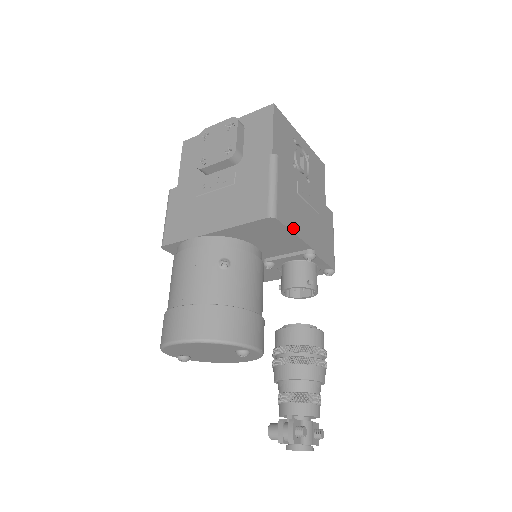
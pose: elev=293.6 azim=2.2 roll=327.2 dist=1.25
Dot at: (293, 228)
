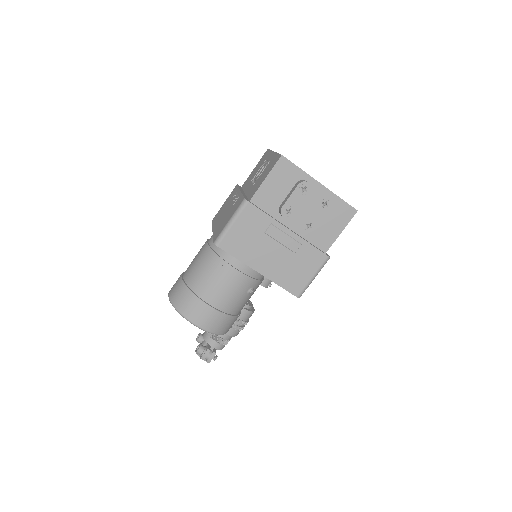
Dot at: occluded
